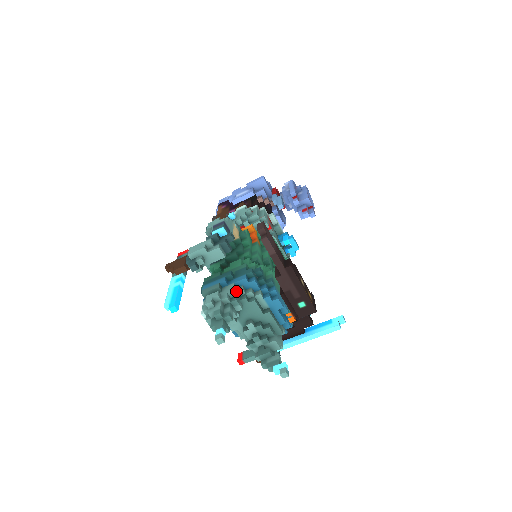
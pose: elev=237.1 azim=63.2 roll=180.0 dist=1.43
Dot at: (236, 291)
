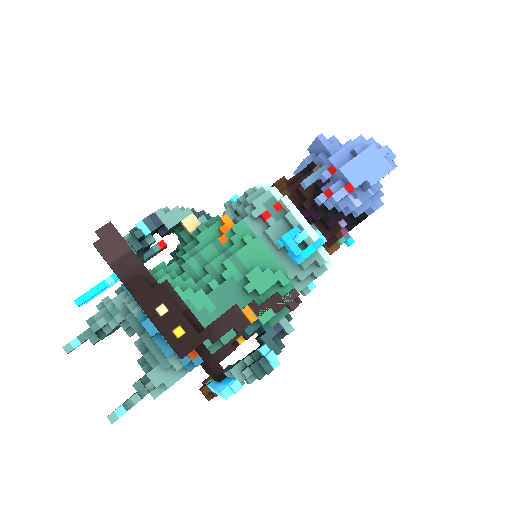
Dot at: (122, 300)
